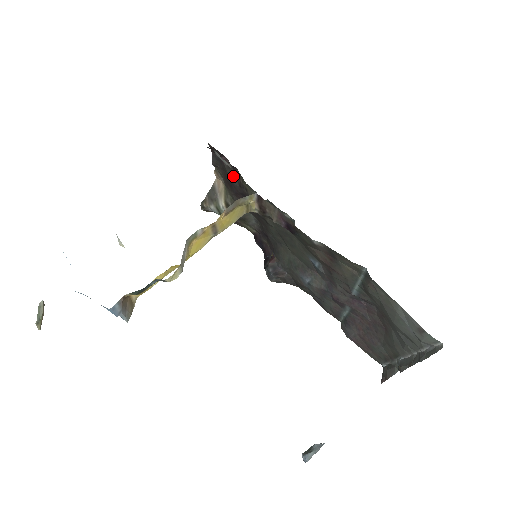
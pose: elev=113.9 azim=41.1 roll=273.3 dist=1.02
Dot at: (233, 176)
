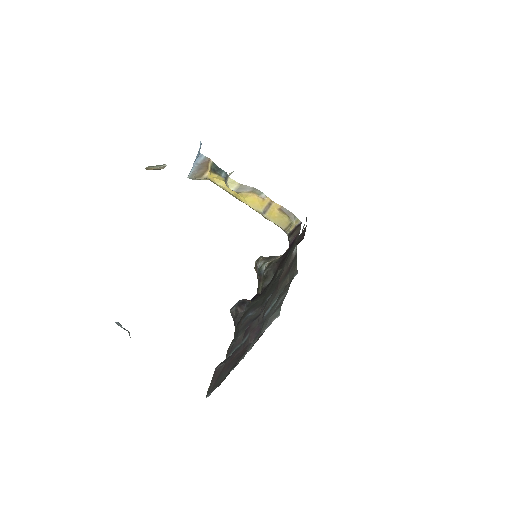
Dot at: occluded
